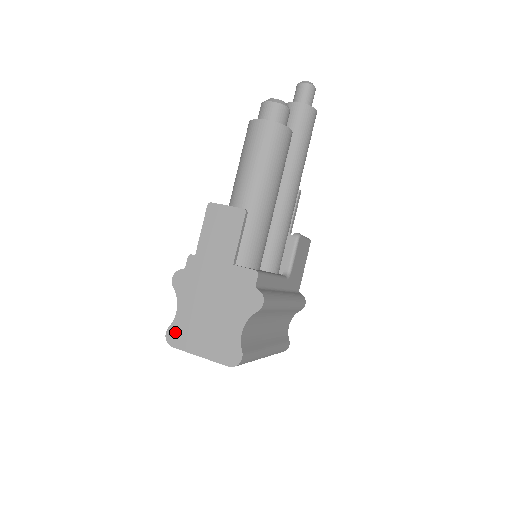
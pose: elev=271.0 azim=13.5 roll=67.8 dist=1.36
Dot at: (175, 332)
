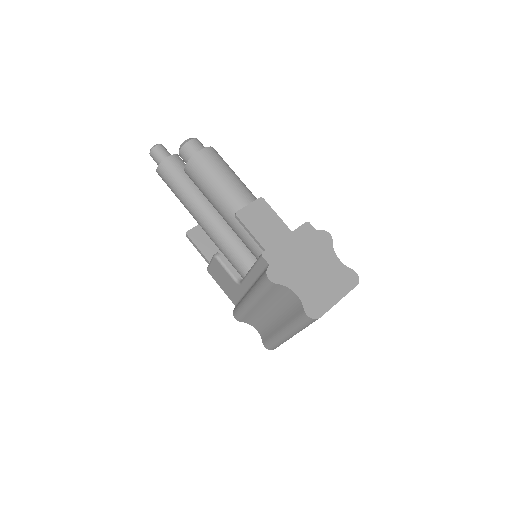
Dot at: (311, 307)
